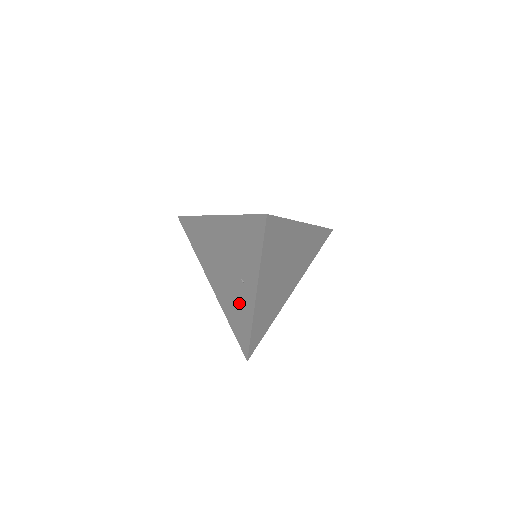
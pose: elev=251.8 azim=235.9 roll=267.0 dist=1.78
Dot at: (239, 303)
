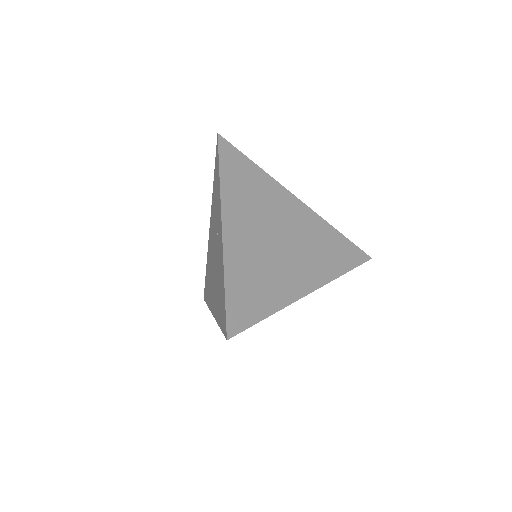
Dot at: (219, 270)
